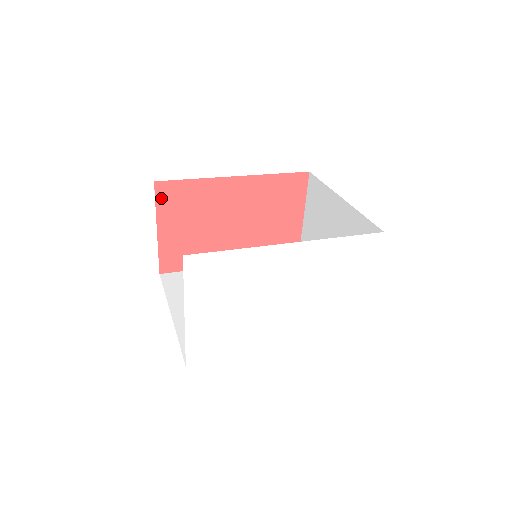
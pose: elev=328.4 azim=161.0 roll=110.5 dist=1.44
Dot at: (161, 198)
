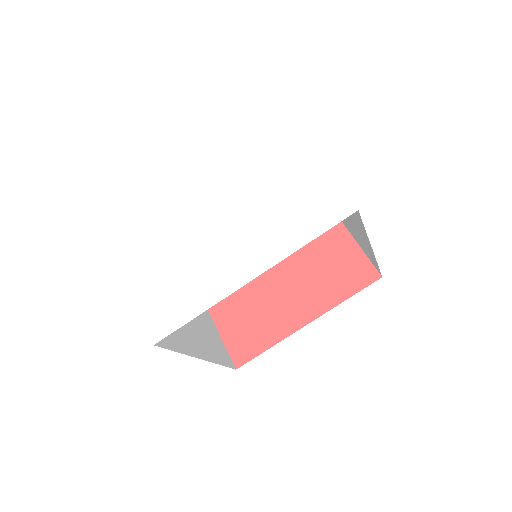
Dot at: occluded
